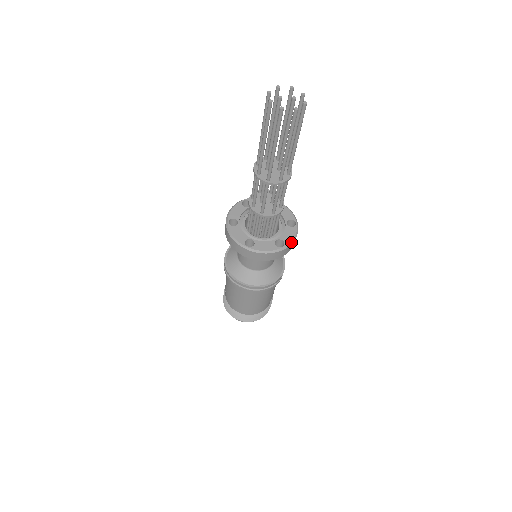
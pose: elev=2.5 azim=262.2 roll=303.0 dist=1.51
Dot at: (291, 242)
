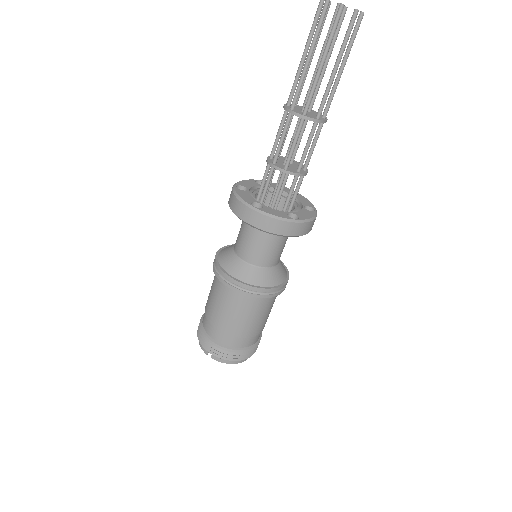
Dot at: (313, 206)
